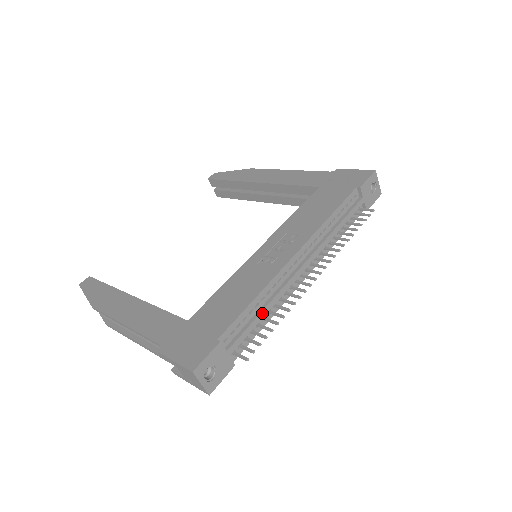
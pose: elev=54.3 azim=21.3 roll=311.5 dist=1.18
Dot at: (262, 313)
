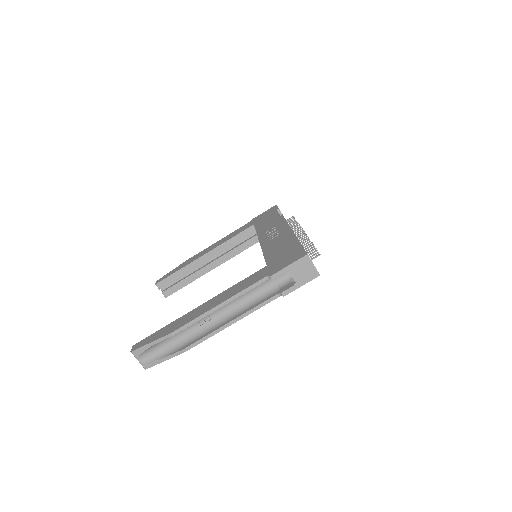
Dot at: occluded
